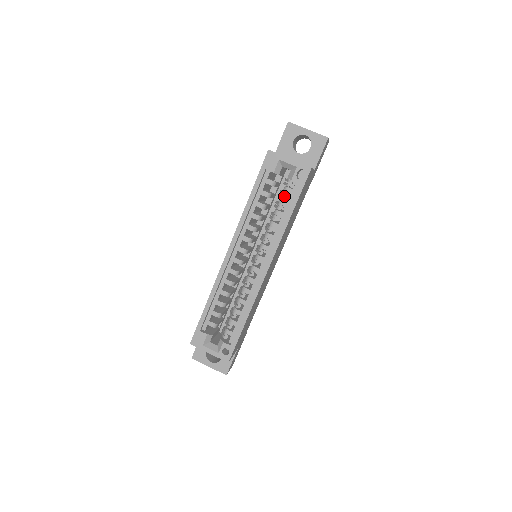
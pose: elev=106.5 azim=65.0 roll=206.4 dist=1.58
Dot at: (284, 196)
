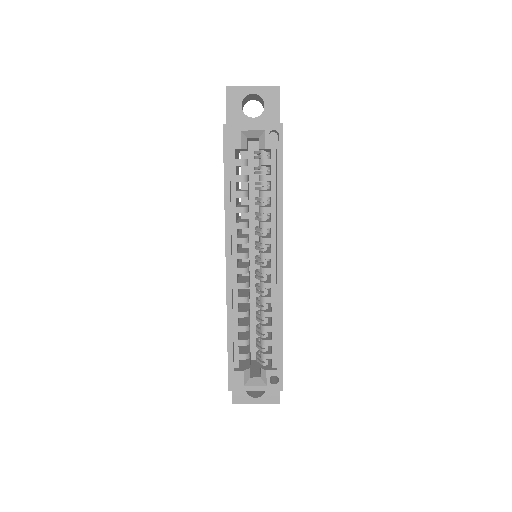
Dot at: (263, 171)
